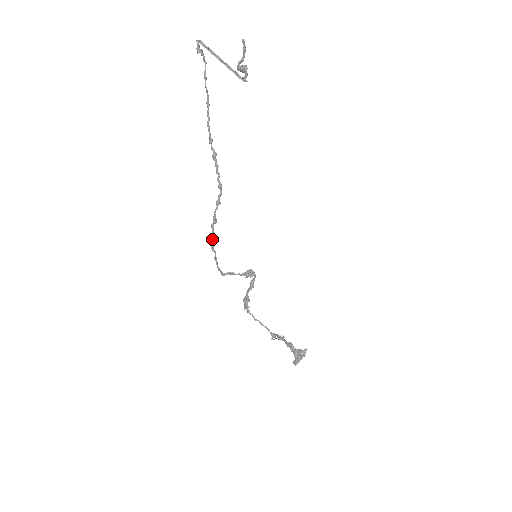
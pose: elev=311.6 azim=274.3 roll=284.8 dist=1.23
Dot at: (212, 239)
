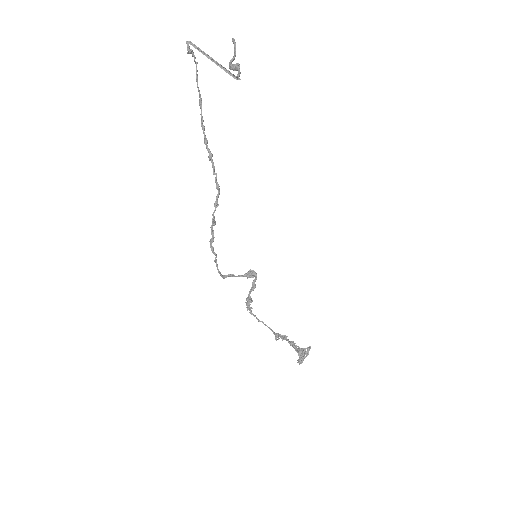
Dot at: (212, 241)
